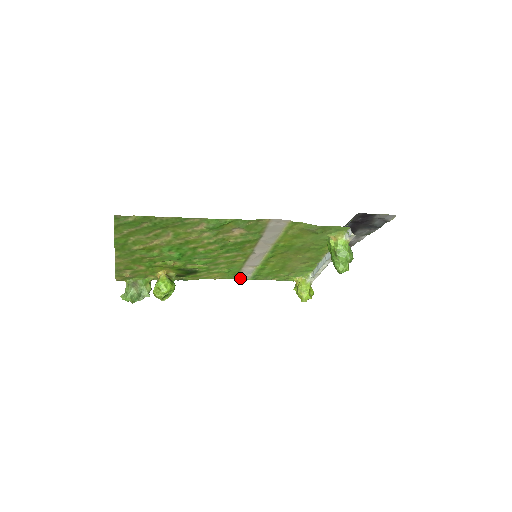
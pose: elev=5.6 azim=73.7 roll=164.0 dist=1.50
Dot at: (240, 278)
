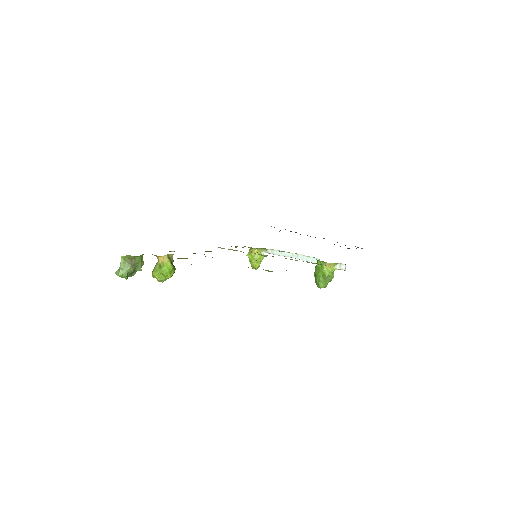
Dot at: occluded
